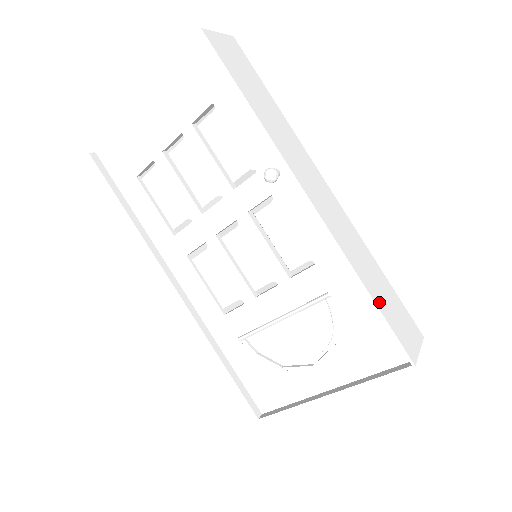
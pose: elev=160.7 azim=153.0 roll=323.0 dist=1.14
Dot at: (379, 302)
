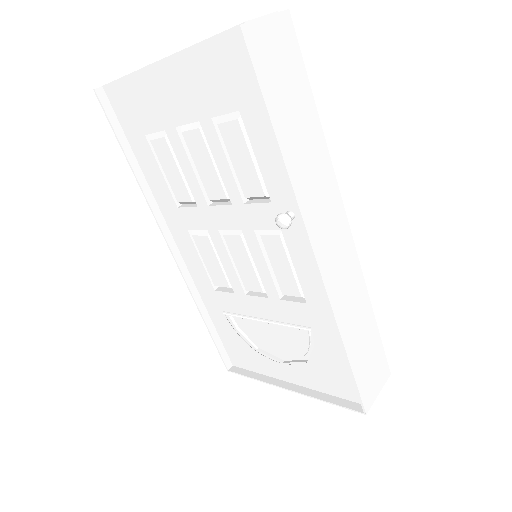
Dot at: (354, 359)
